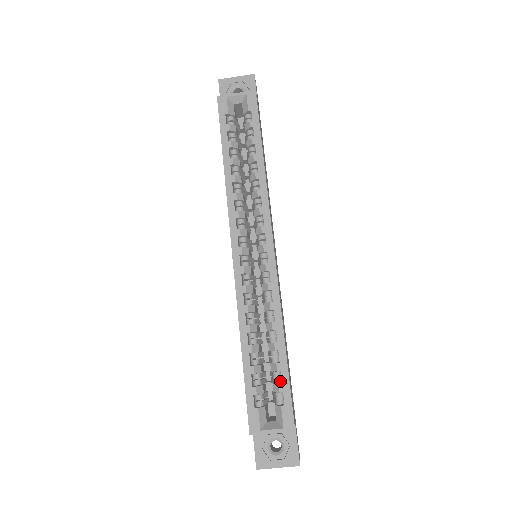
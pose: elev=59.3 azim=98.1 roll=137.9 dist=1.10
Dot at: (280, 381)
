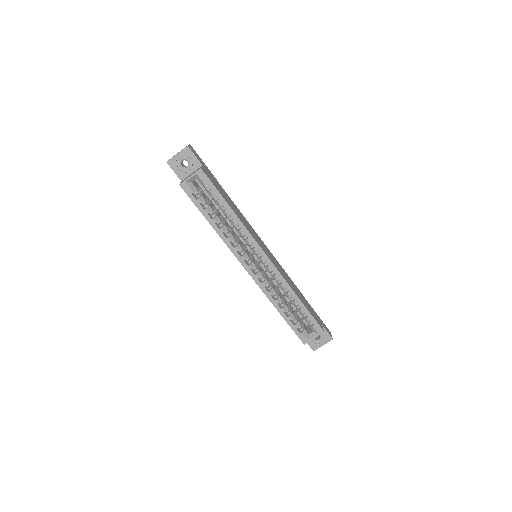
Dot at: (306, 315)
